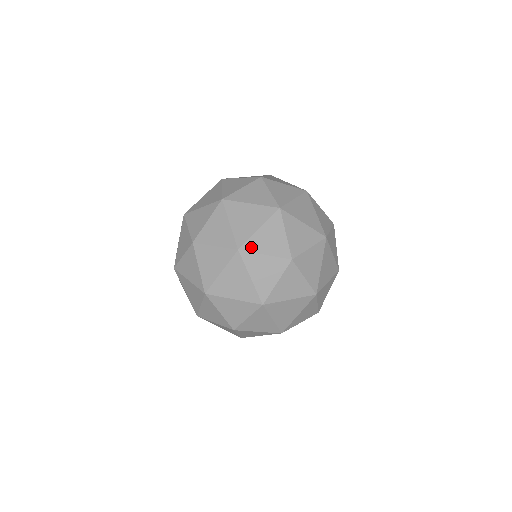
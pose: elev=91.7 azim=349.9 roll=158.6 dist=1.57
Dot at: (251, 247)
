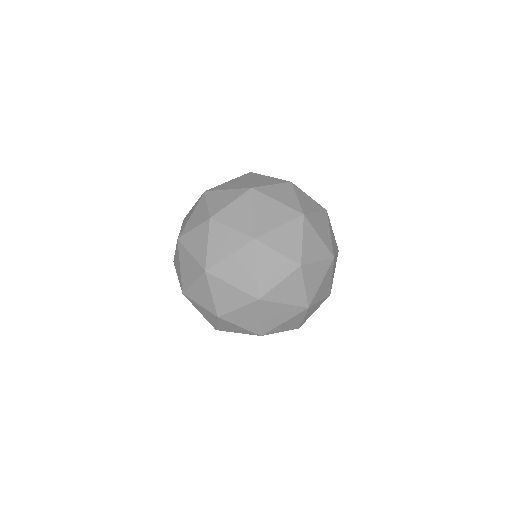
Dot at: (267, 240)
